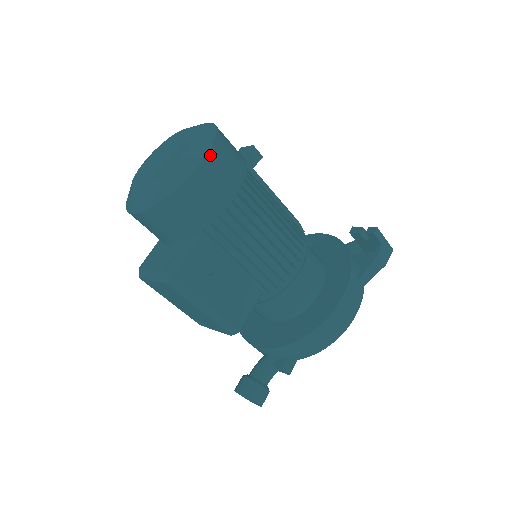
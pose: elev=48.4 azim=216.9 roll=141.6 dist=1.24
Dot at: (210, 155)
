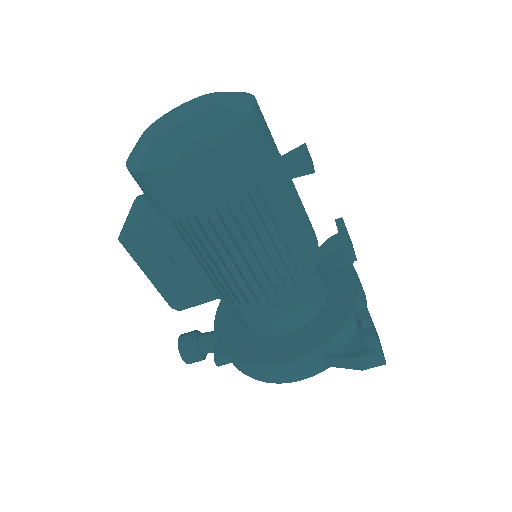
Dot at: (193, 161)
